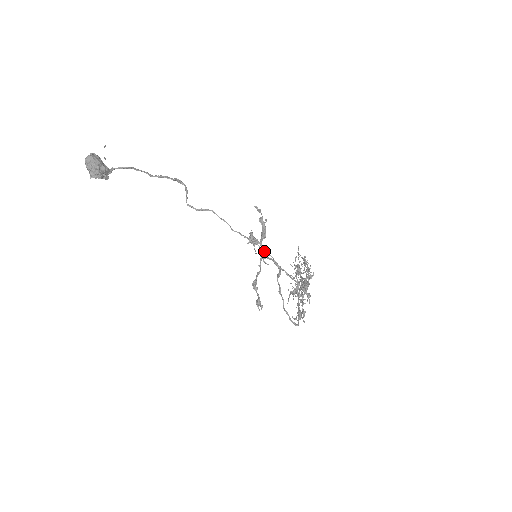
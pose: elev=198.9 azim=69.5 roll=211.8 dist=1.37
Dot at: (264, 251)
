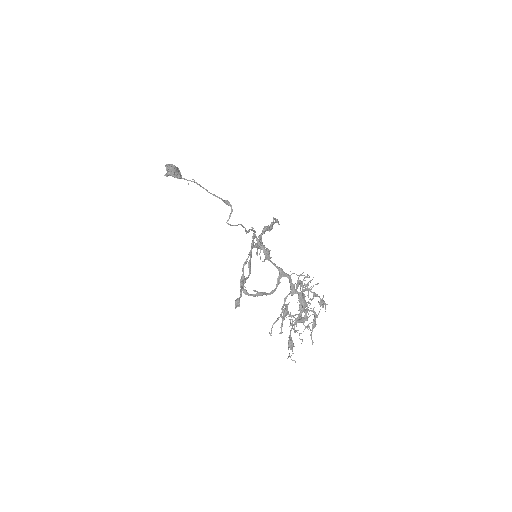
Dot at: (253, 230)
